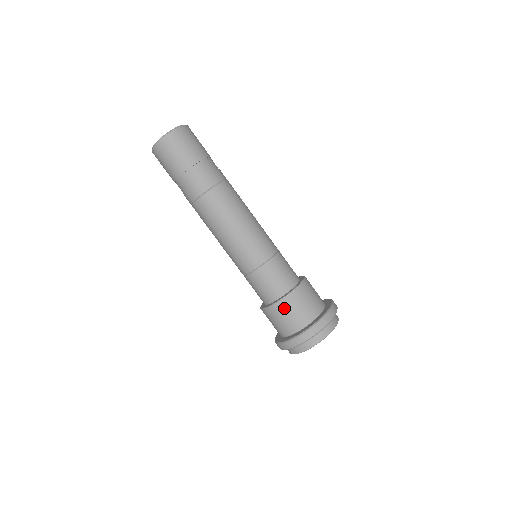
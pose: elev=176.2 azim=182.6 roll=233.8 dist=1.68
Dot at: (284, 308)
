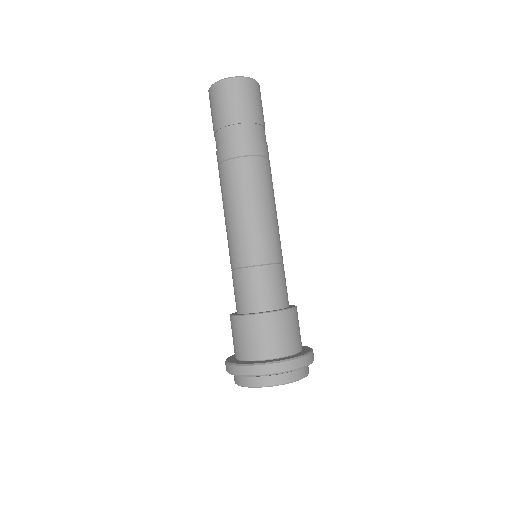
Dot at: (252, 326)
